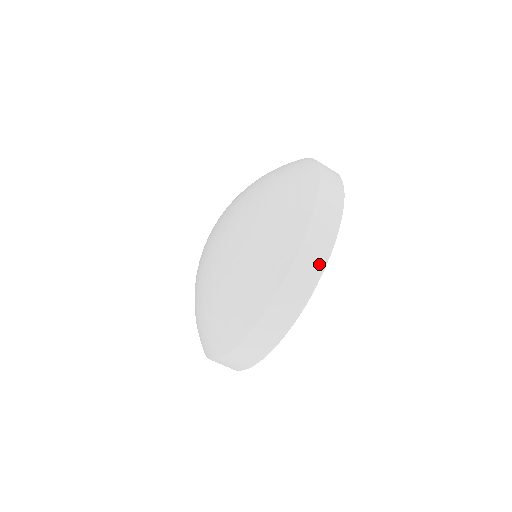
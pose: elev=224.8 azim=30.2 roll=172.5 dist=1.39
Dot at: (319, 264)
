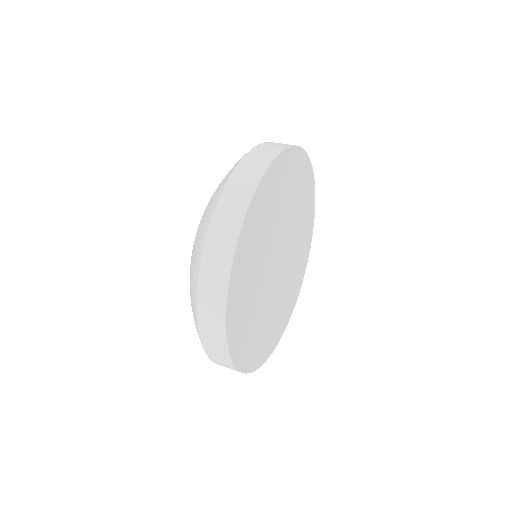
Dot at: (219, 305)
